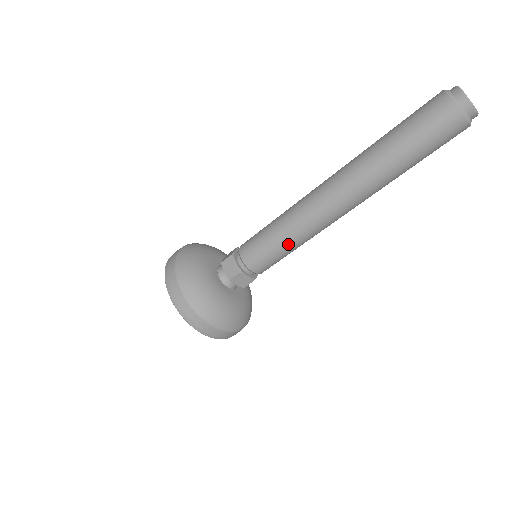
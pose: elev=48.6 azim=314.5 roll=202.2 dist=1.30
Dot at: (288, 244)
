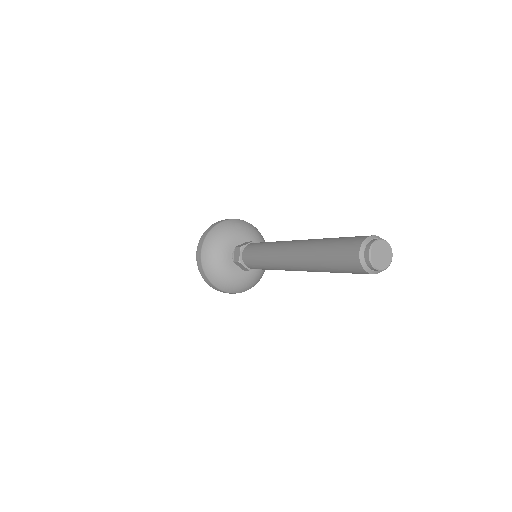
Dot at: (264, 265)
